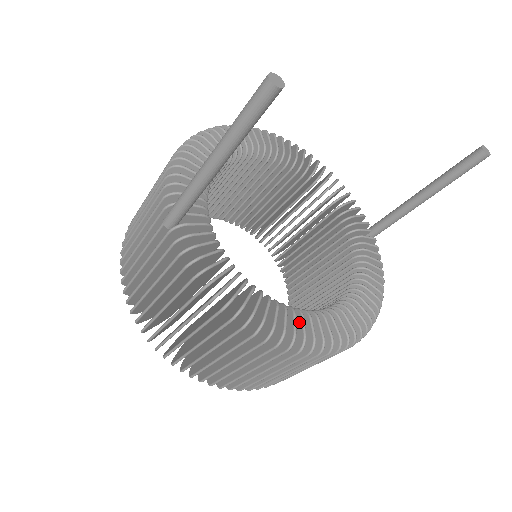
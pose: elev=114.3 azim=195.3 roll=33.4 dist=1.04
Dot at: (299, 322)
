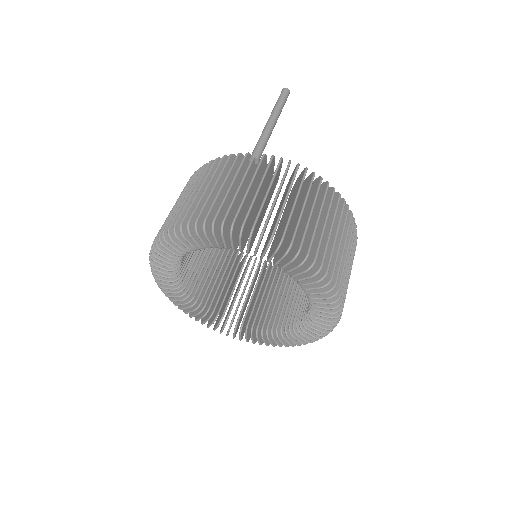
Dot at: occluded
